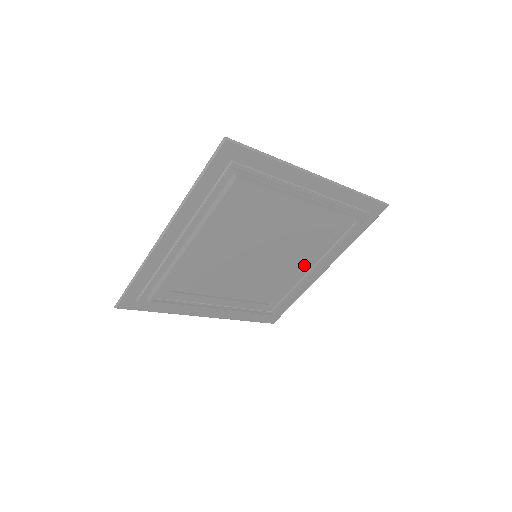
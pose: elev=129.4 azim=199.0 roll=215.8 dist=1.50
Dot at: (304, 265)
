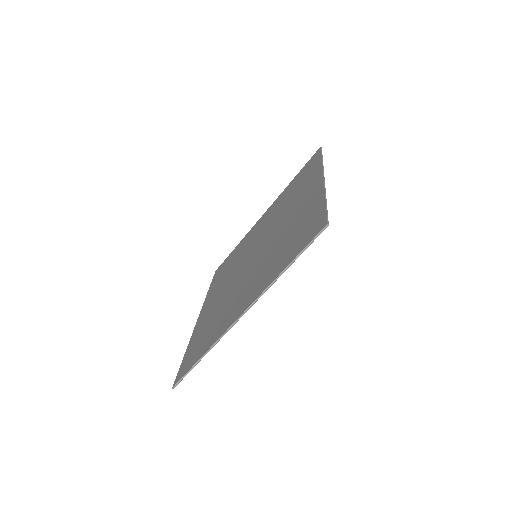
Dot at: occluded
